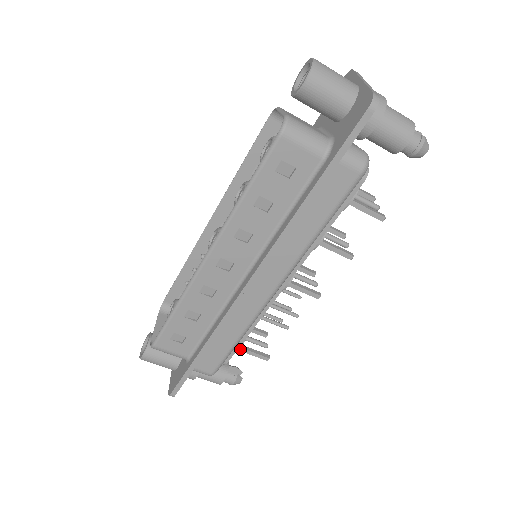
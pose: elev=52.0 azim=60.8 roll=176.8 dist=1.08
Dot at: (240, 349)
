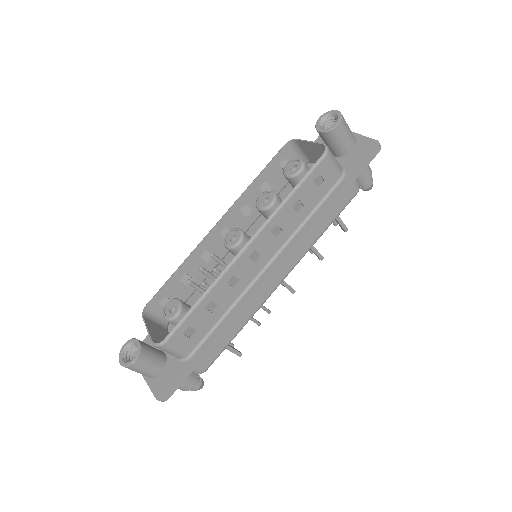
Dot at: occluded
